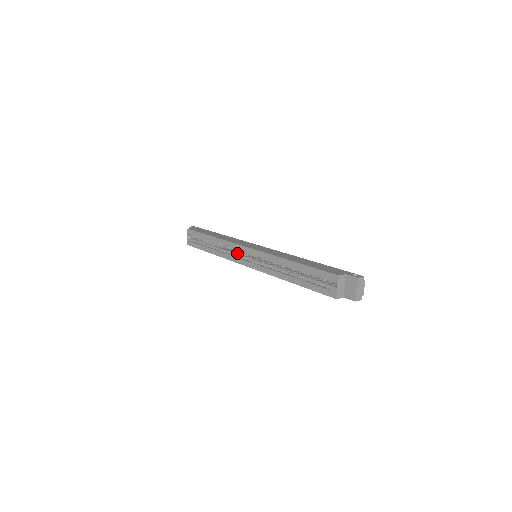
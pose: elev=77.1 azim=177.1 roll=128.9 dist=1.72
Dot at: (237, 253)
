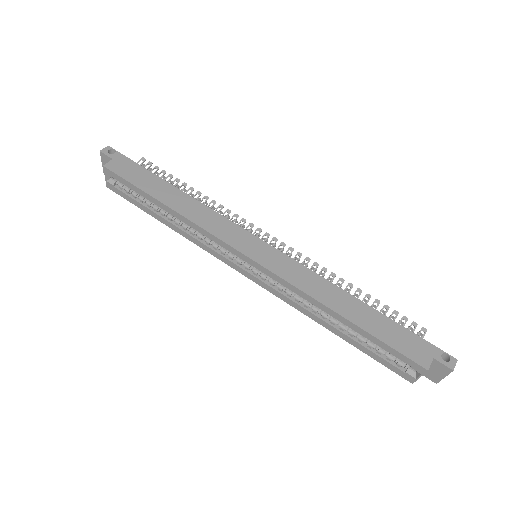
Dot at: occluded
